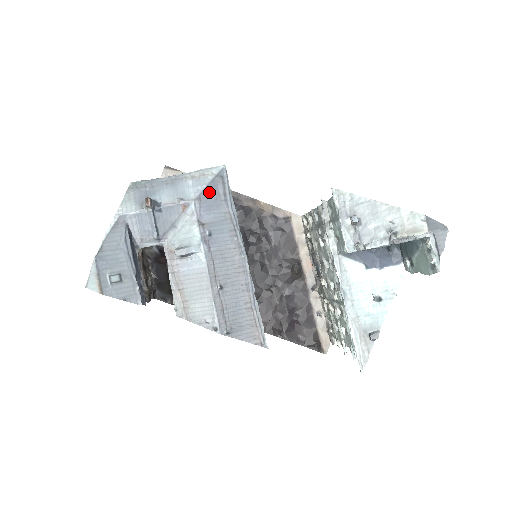
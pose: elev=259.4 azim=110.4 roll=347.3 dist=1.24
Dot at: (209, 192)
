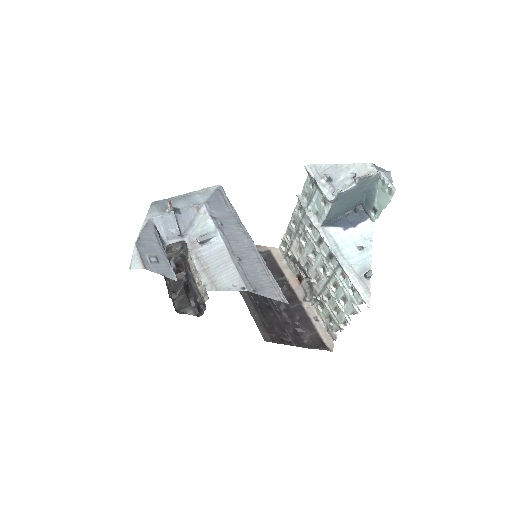
Dot at: (214, 199)
